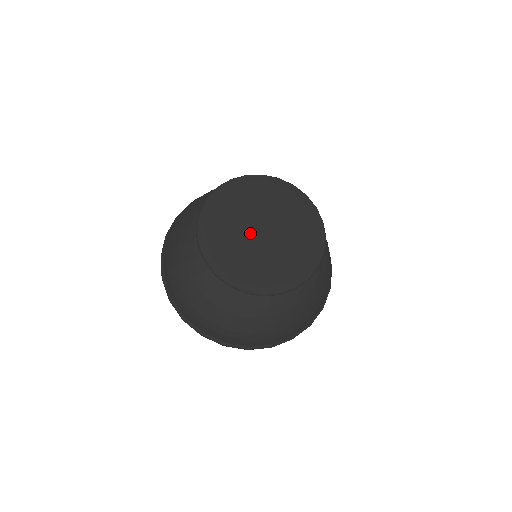
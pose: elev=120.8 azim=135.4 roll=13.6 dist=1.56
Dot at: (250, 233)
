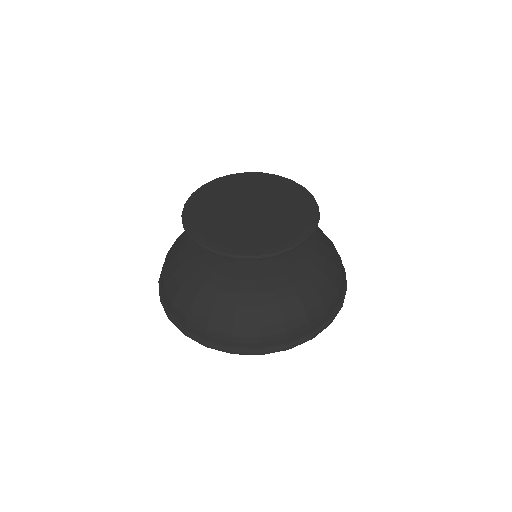
Dot at: (239, 214)
